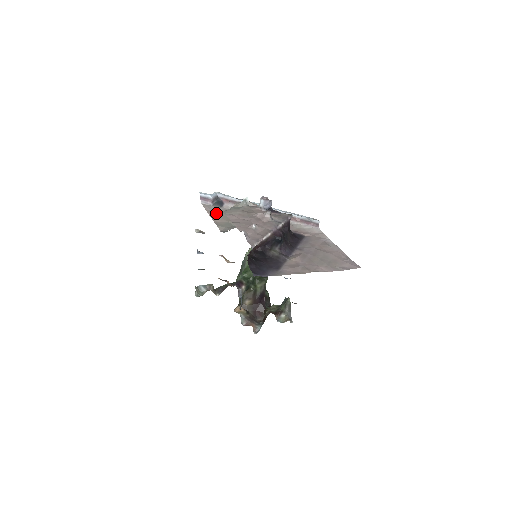
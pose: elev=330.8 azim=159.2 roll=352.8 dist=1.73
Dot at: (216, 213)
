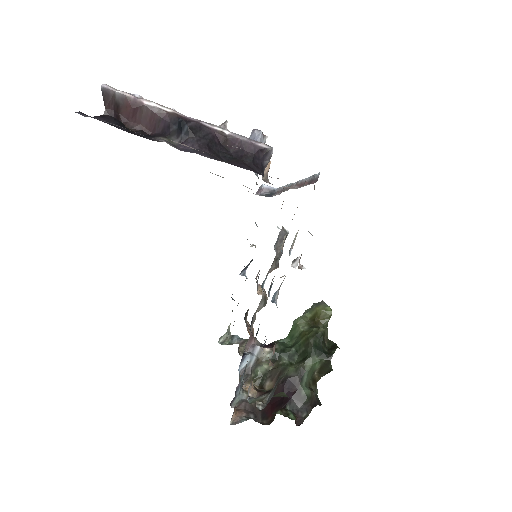
Dot at: occluded
